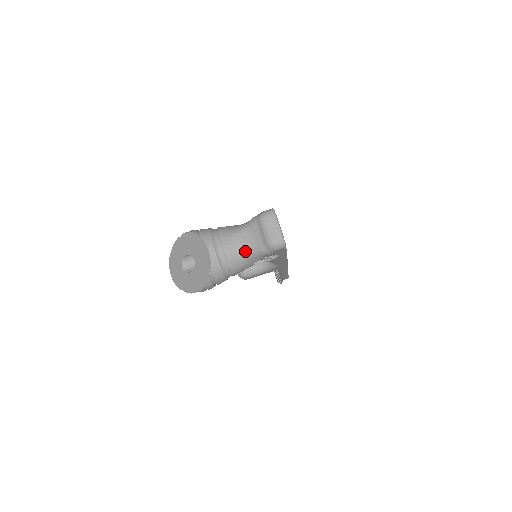
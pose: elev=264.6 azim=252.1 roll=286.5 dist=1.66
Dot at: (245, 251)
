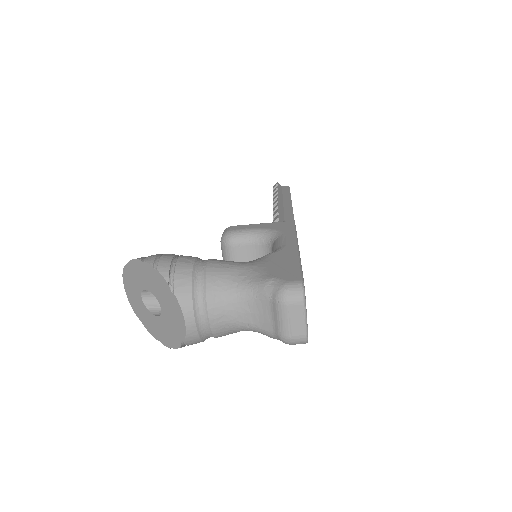
Dot at: (242, 326)
